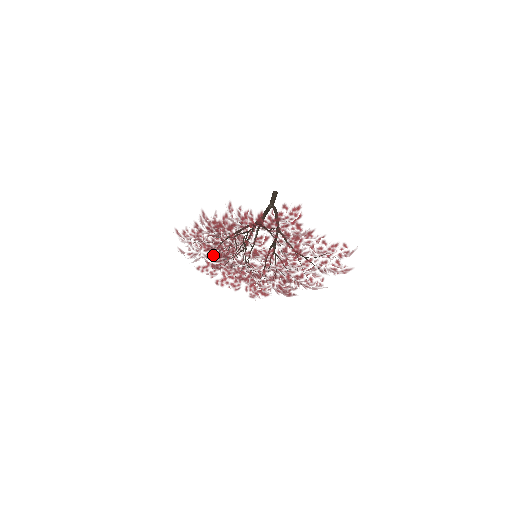
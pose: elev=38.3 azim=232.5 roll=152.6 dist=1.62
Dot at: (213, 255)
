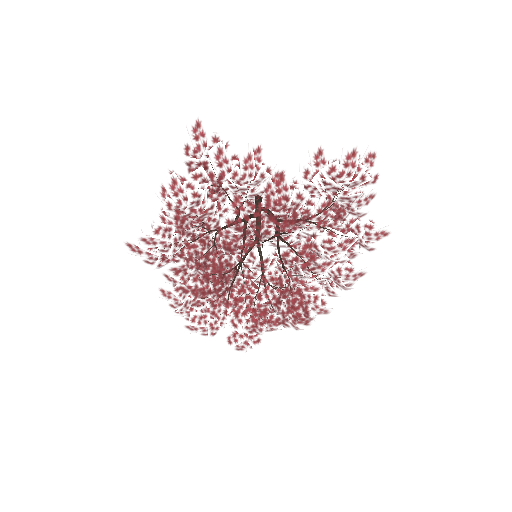
Dot at: occluded
